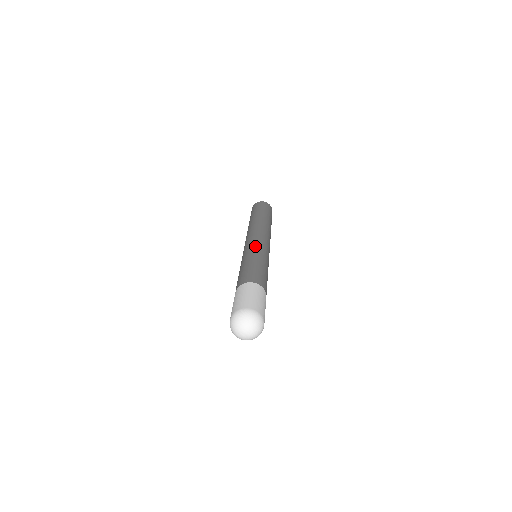
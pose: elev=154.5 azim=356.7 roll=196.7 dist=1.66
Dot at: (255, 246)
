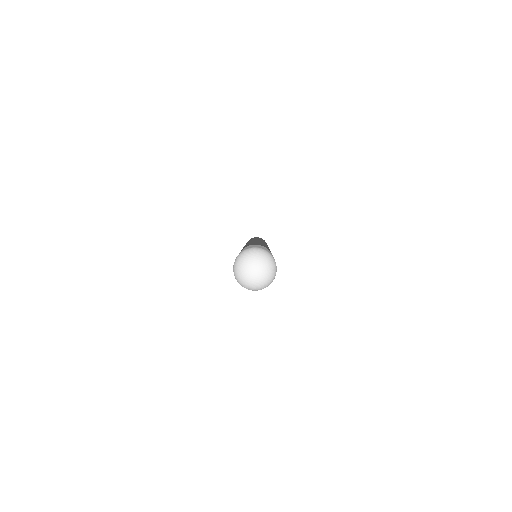
Dot at: occluded
